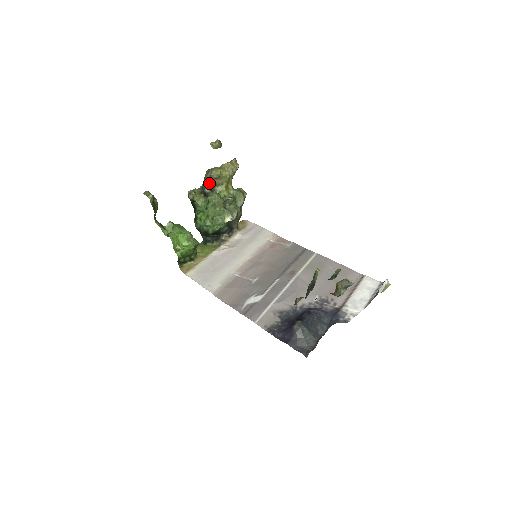
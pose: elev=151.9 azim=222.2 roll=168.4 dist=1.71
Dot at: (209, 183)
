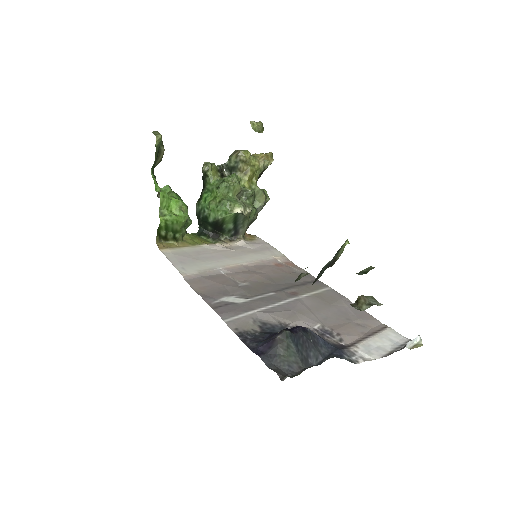
Dot at: (232, 164)
